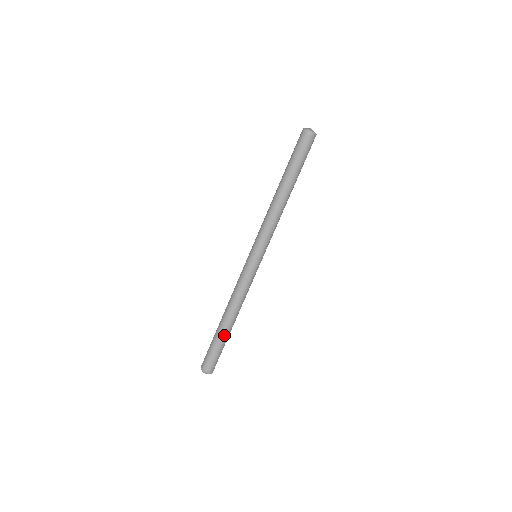
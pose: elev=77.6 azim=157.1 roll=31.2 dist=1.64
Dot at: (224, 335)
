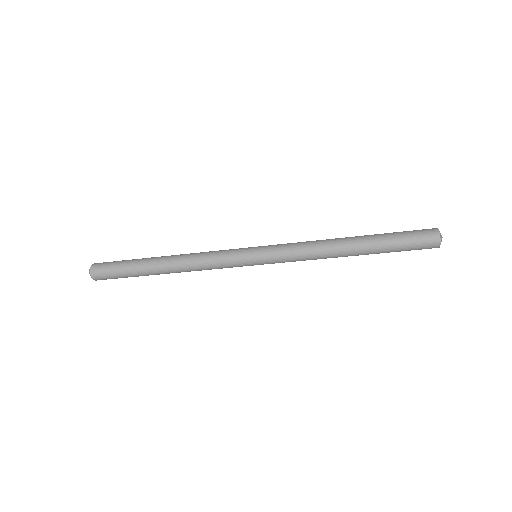
Dot at: (145, 271)
